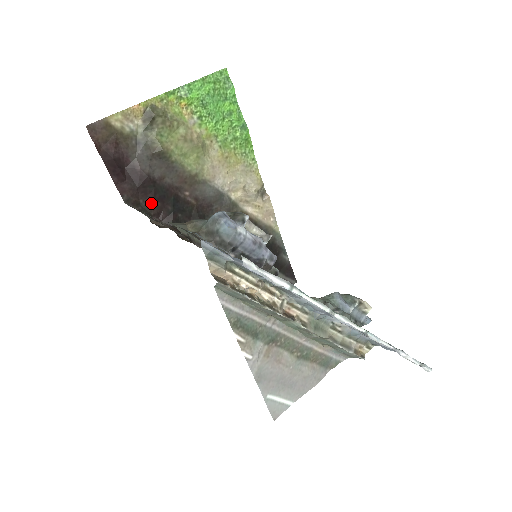
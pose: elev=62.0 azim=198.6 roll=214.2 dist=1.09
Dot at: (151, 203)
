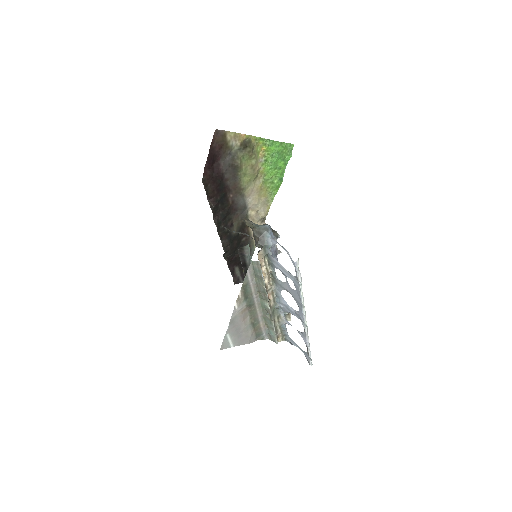
Dot at: (213, 189)
